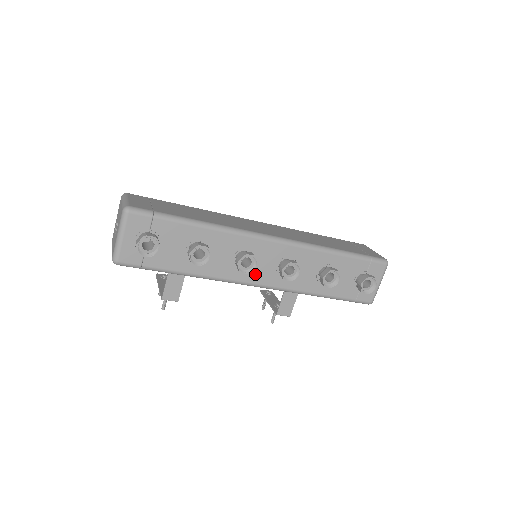
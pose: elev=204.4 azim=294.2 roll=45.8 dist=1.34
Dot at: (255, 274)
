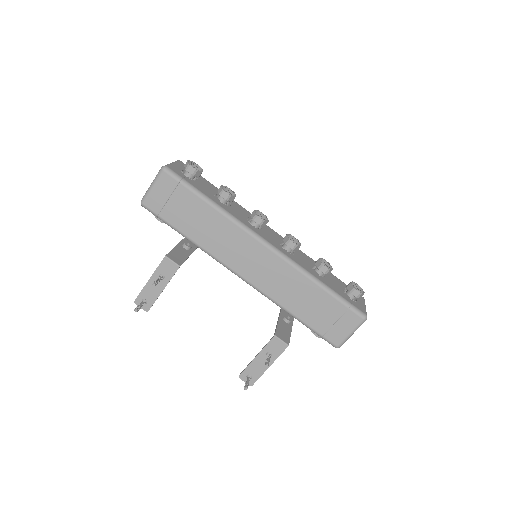
Dot at: (264, 235)
